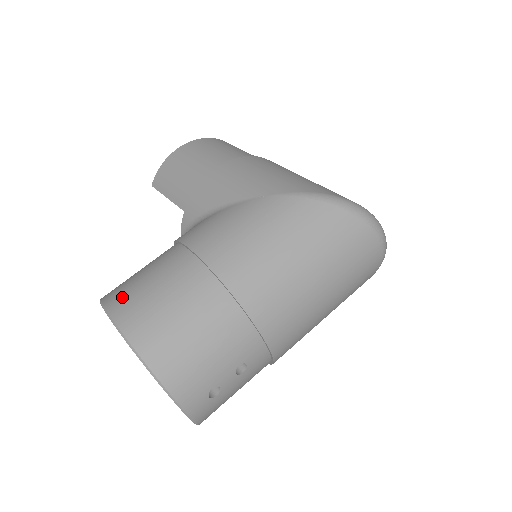
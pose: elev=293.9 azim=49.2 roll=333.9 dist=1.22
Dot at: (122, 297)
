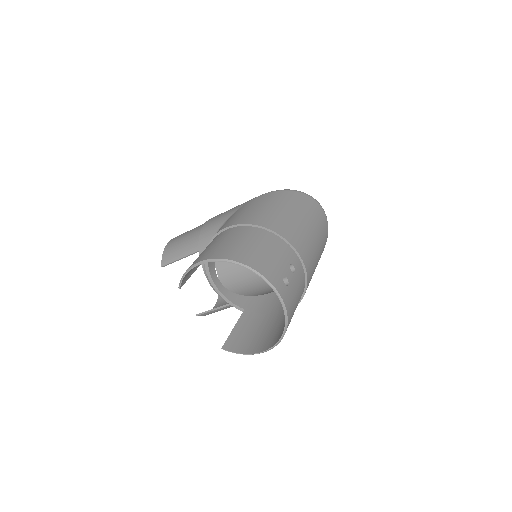
Dot at: (199, 258)
